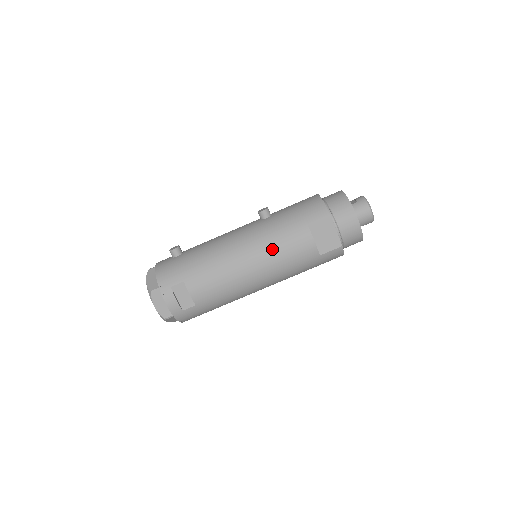
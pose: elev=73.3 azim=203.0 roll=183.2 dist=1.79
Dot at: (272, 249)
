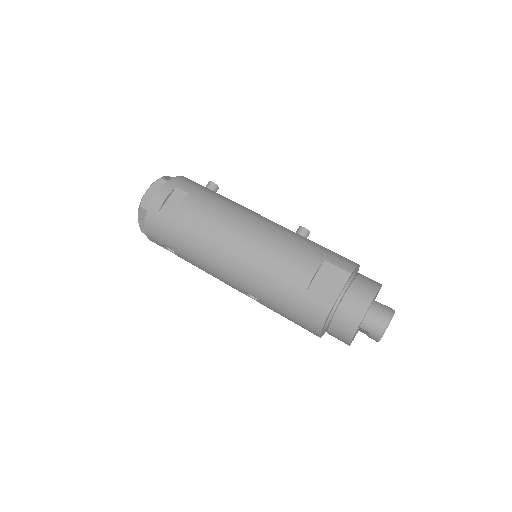
Dot at: (276, 243)
